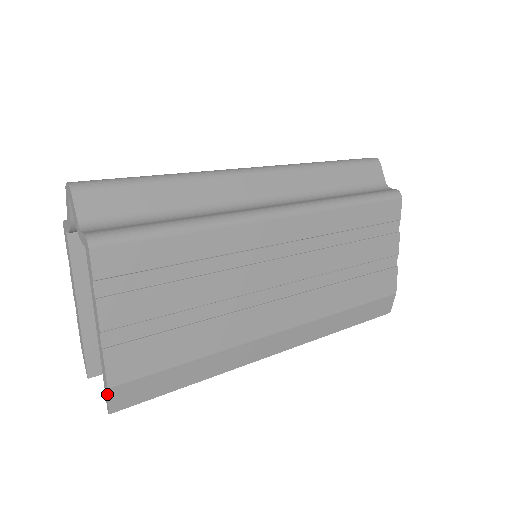
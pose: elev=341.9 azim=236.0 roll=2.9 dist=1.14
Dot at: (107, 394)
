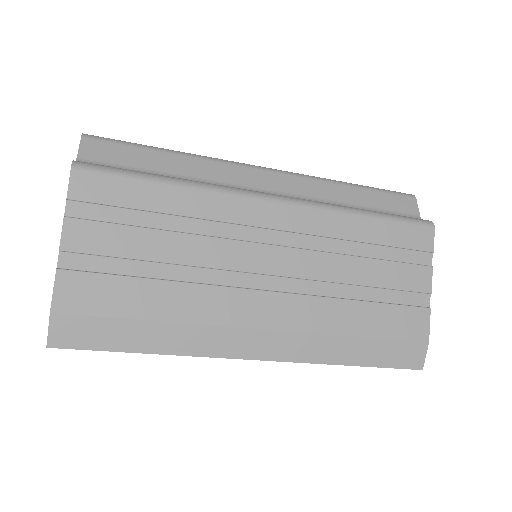
Dot at: (49, 320)
